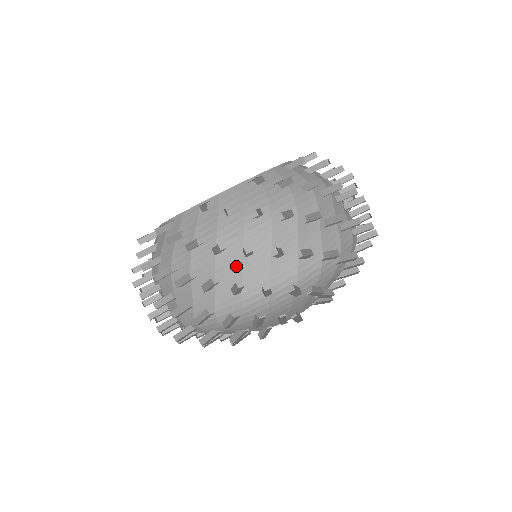
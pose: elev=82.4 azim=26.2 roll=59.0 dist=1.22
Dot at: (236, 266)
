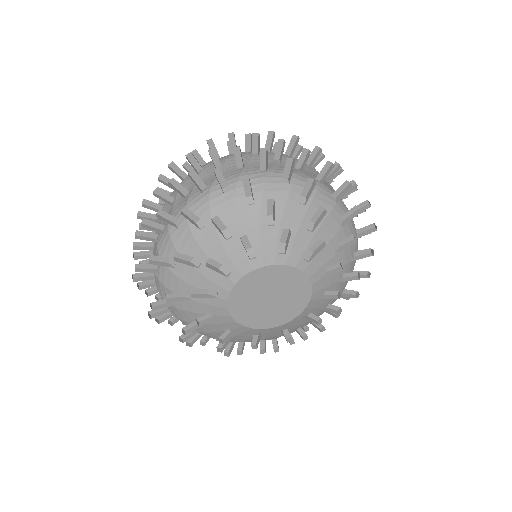
Dot at: occluded
